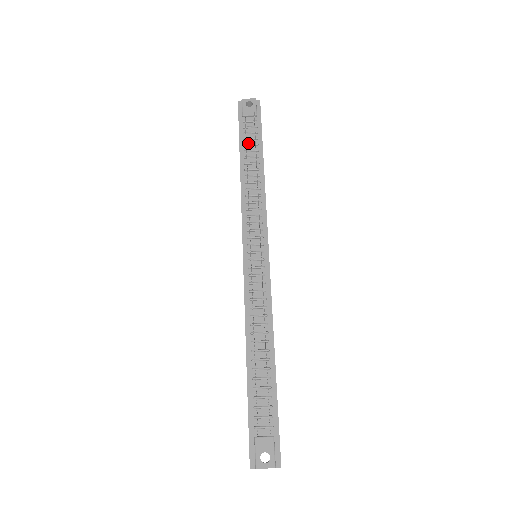
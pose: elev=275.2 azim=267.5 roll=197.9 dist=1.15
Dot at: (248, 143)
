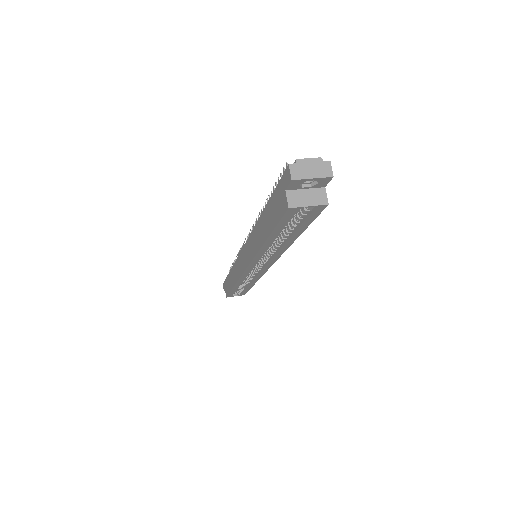
Dot at: occluded
